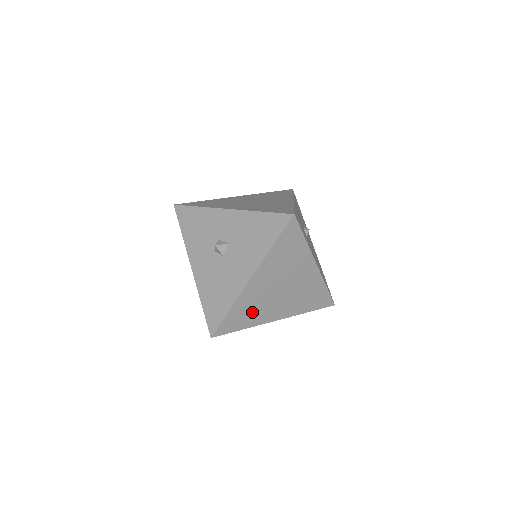
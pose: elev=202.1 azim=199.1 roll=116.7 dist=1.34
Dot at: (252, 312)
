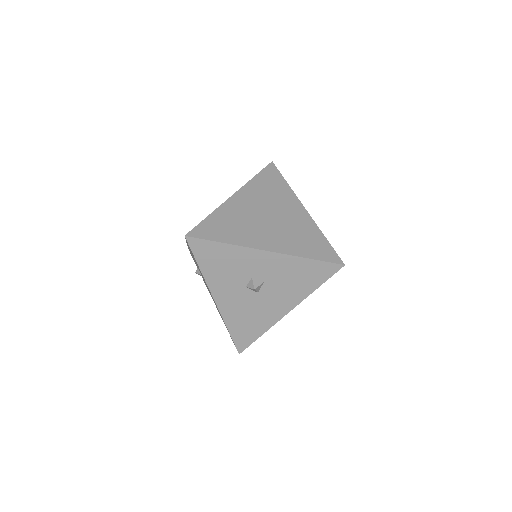
Dot at: occluded
